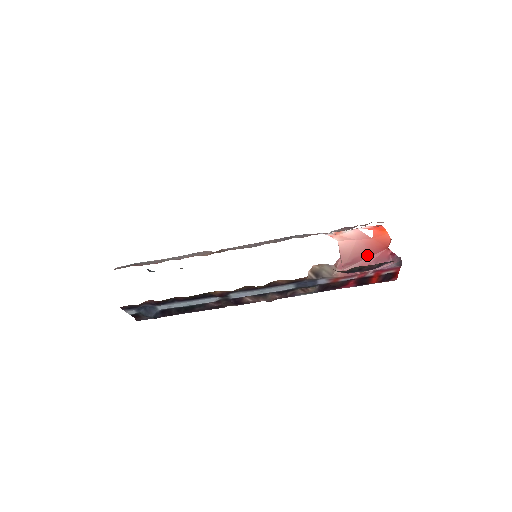
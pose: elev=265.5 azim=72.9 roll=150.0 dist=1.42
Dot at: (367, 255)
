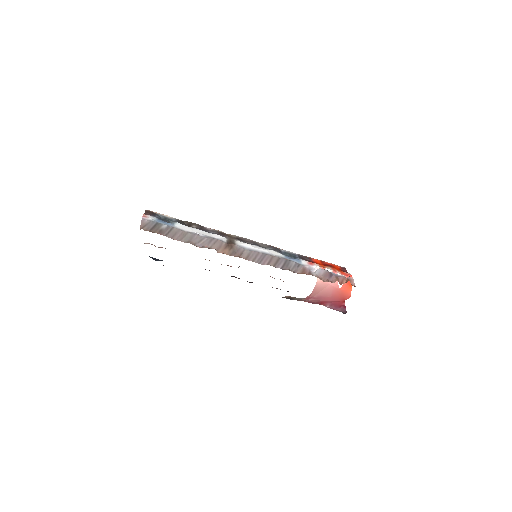
Dot at: (329, 299)
